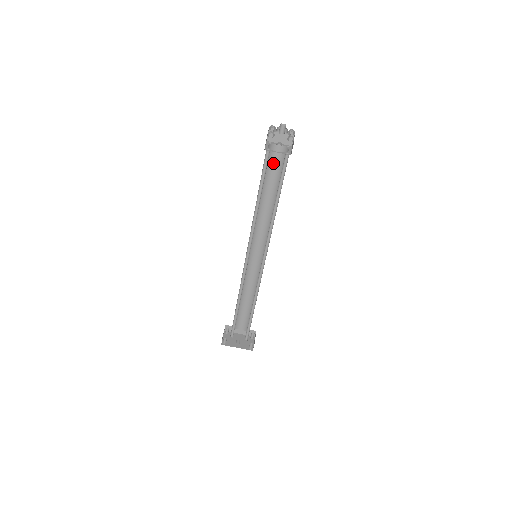
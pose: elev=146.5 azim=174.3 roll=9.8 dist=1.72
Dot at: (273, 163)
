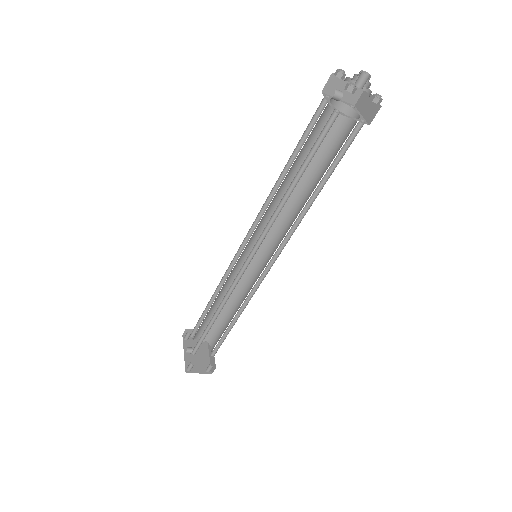
Dot at: (340, 140)
